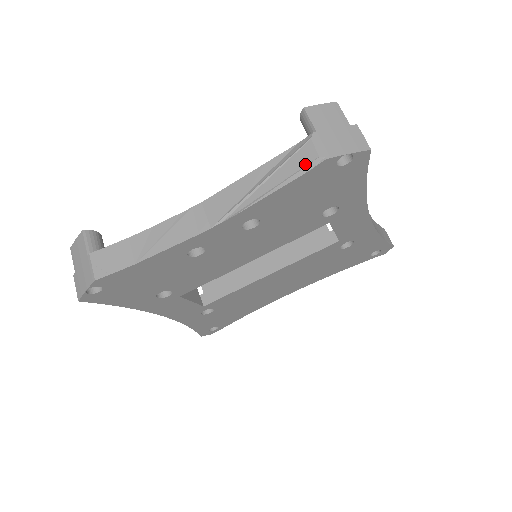
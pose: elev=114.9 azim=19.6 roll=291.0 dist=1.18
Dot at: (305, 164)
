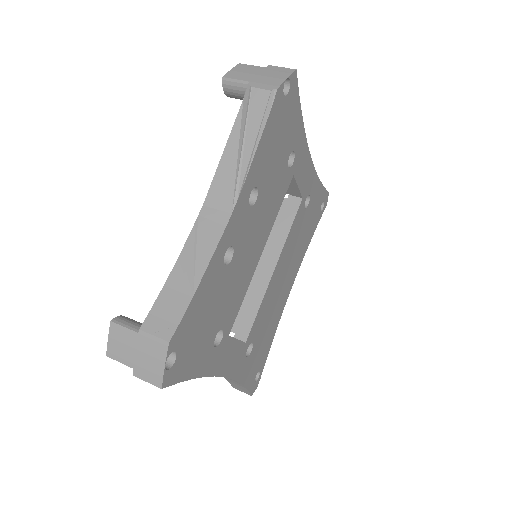
Dot at: (265, 104)
